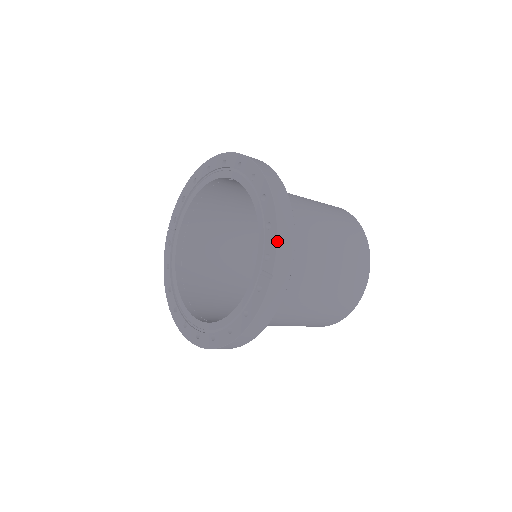
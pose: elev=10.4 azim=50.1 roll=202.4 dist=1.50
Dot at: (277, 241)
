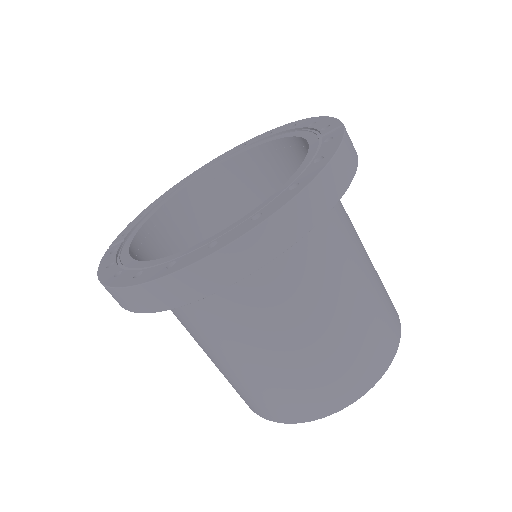
Dot at: (333, 117)
